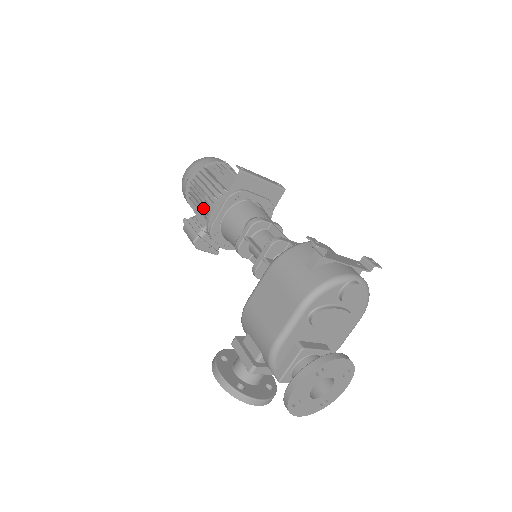
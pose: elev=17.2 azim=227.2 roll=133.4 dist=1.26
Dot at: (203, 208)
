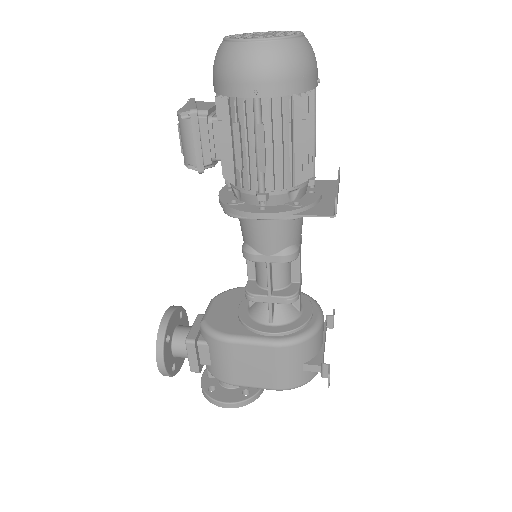
Dot at: (243, 166)
